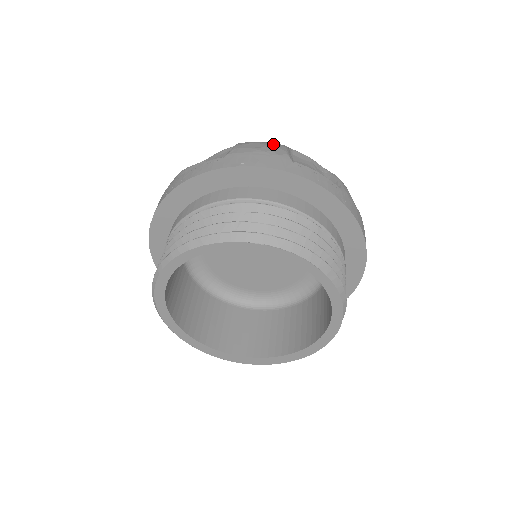
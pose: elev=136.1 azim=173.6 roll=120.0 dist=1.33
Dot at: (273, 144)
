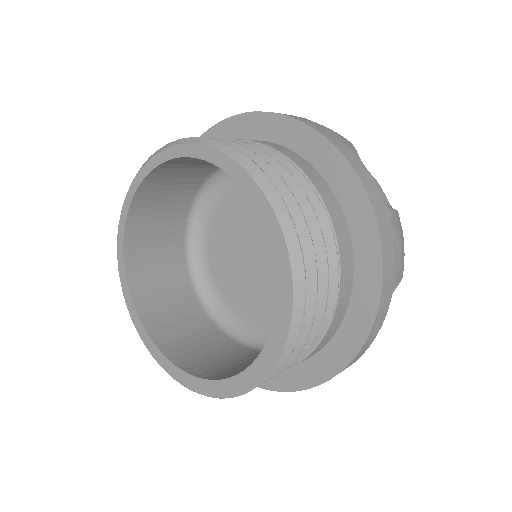
Dot at: occluded
